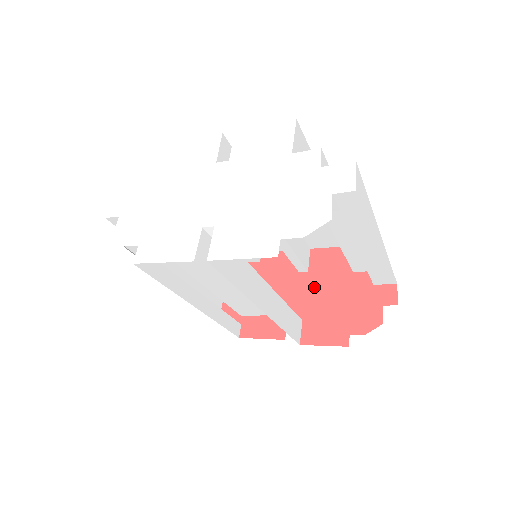
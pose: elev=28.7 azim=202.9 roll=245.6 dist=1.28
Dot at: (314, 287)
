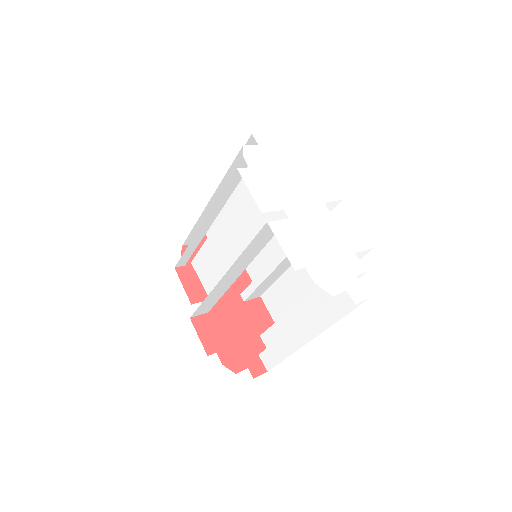
Dot at: (236, 311)
